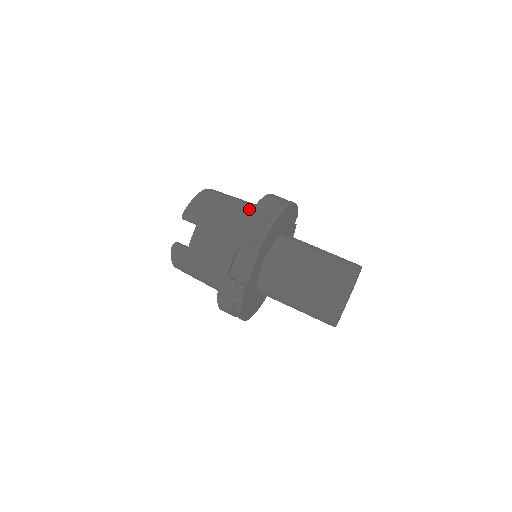
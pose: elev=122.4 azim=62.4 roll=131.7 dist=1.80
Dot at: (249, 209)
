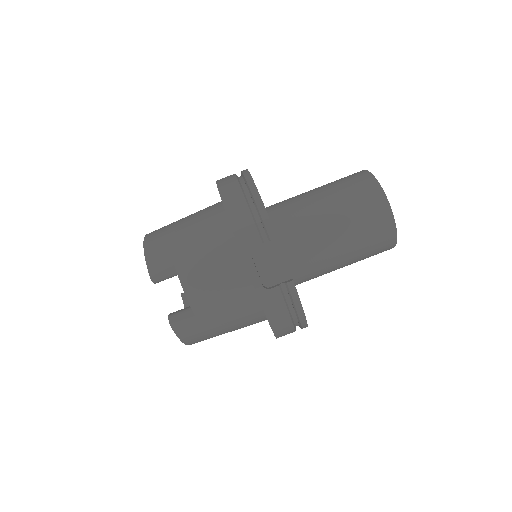
Dot at: (212, 212)
